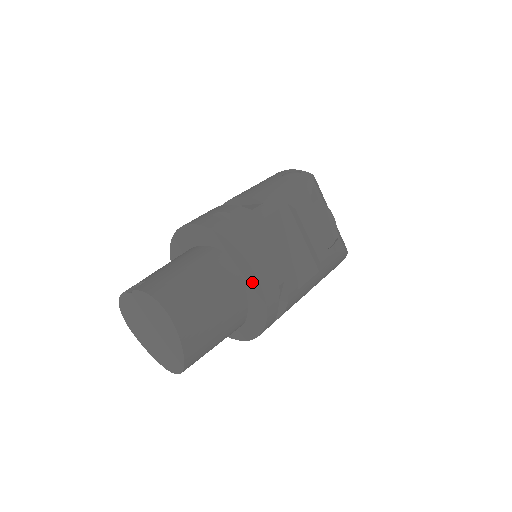
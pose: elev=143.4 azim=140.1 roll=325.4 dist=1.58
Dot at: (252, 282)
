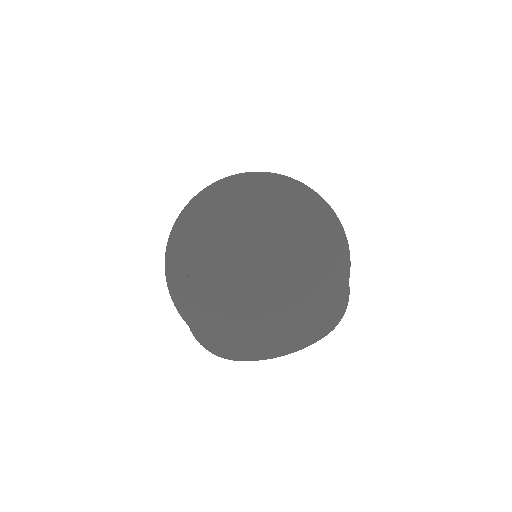
Dot at: (283, 189)
